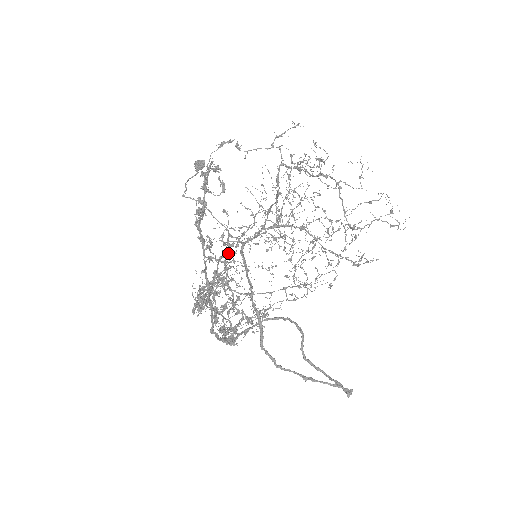
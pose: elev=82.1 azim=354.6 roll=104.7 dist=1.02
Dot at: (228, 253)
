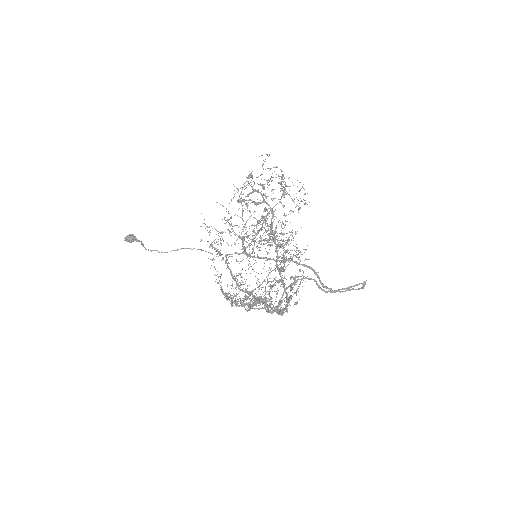
Dot at: (270, 246)
